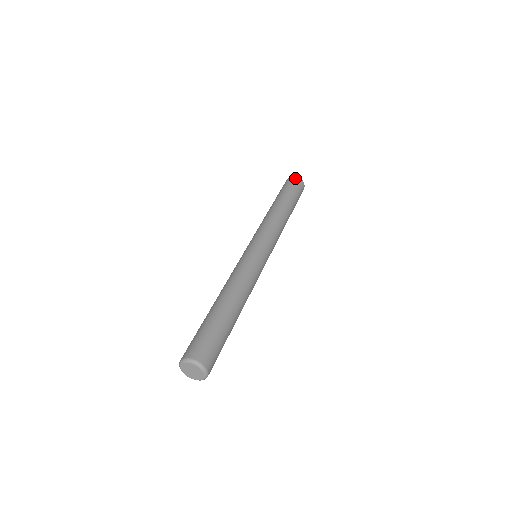
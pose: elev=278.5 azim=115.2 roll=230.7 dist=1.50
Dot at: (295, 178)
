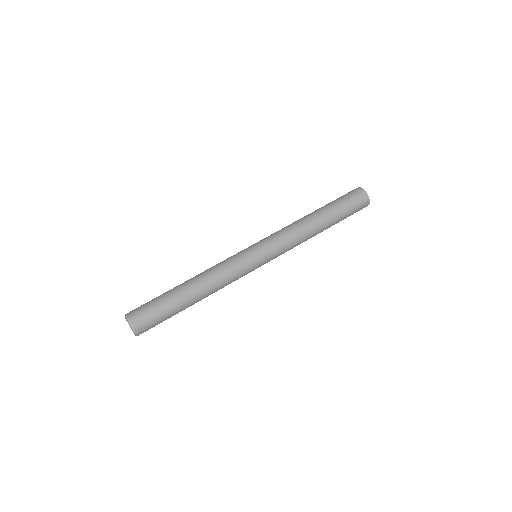
Dot at: (365, 197)
